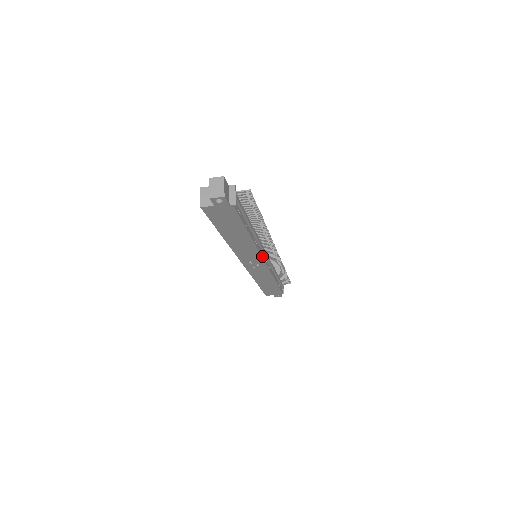
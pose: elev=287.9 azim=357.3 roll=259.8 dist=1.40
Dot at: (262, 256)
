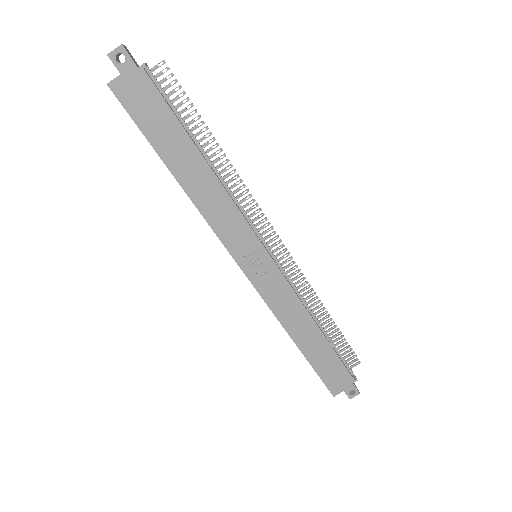
Dot at: (254, 232)
